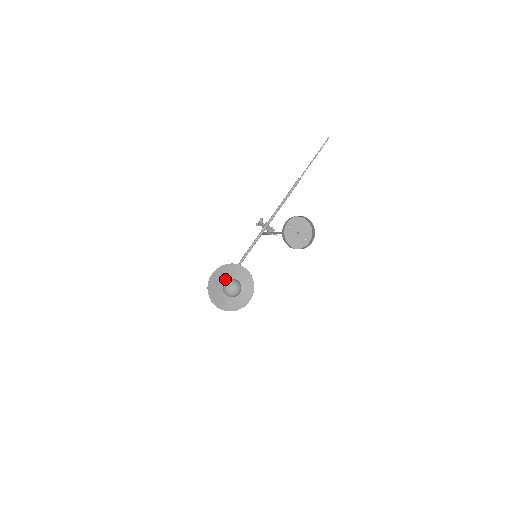
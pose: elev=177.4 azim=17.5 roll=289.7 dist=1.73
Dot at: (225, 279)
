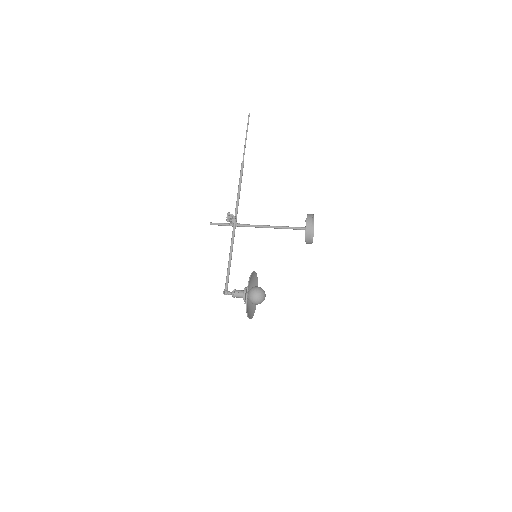
Dot at: (246, 290)
